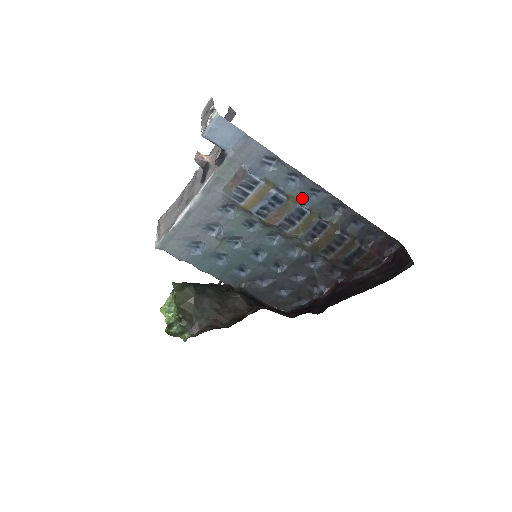
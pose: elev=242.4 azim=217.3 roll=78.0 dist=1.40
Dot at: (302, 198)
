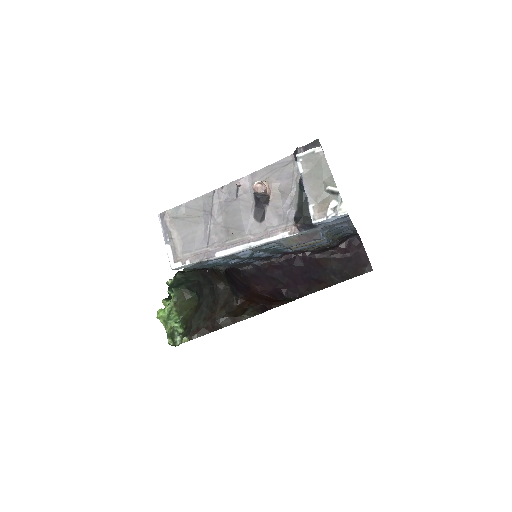
Dot at: occluded
